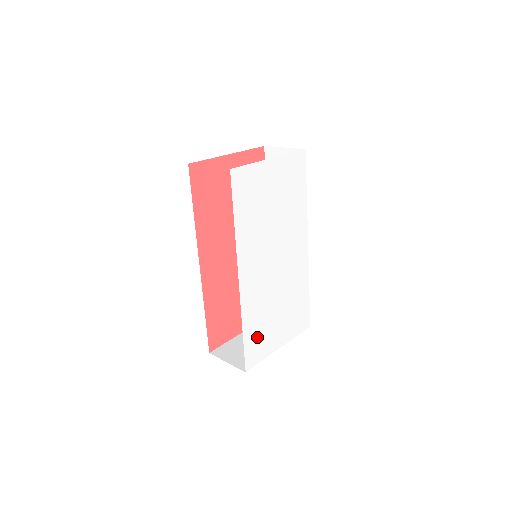
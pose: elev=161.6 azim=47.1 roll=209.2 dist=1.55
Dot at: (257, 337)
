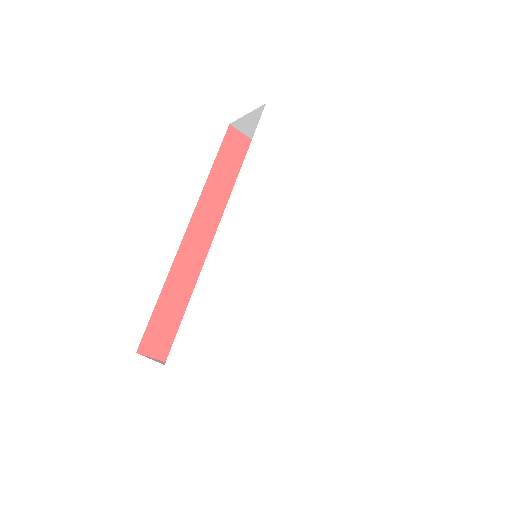
Dot at: (207, 329)
